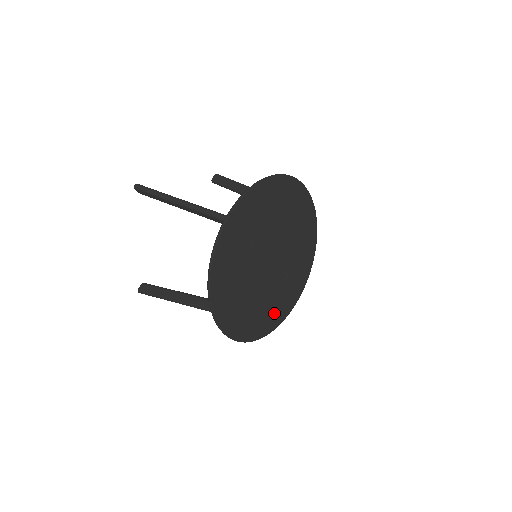
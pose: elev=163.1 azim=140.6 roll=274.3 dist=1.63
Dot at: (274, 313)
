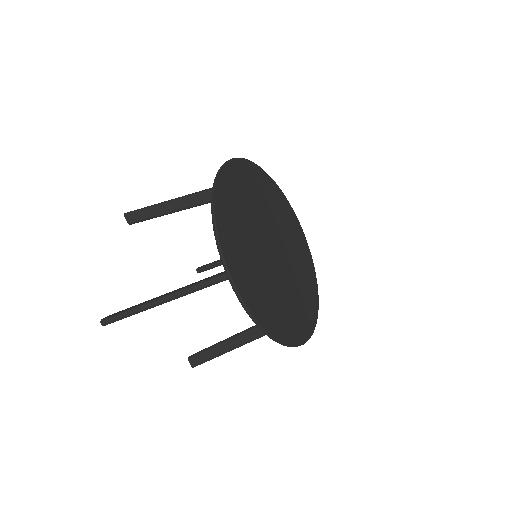
Dot at: (306, 269)
